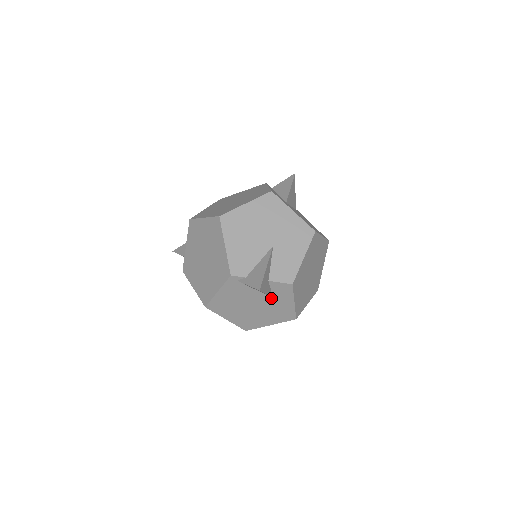
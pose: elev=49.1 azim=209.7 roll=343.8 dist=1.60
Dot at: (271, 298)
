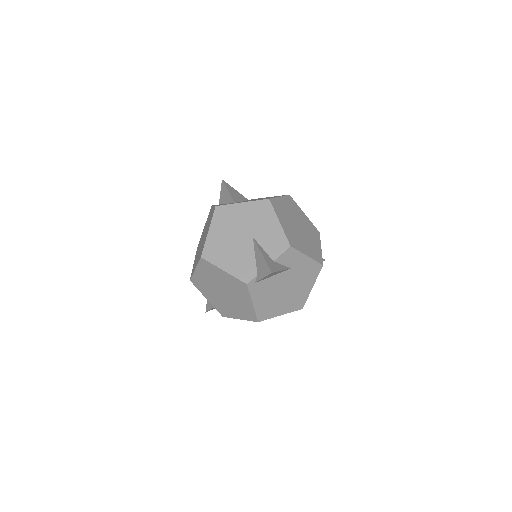
Dot at: (290, 270)
